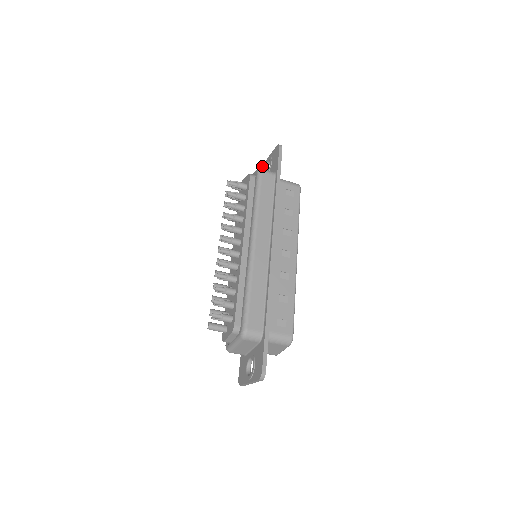
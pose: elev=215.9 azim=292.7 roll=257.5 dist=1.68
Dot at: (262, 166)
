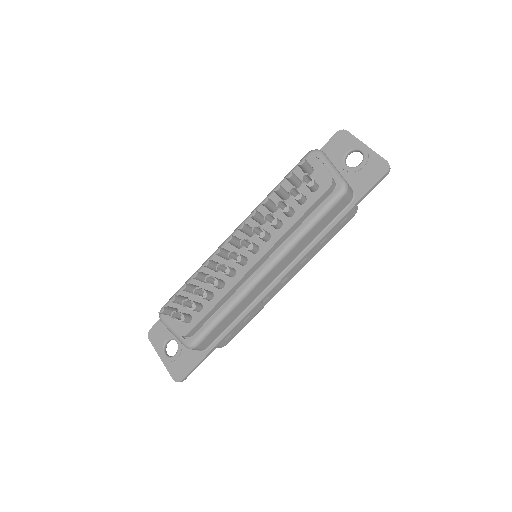
Dot at: (350, 135)
